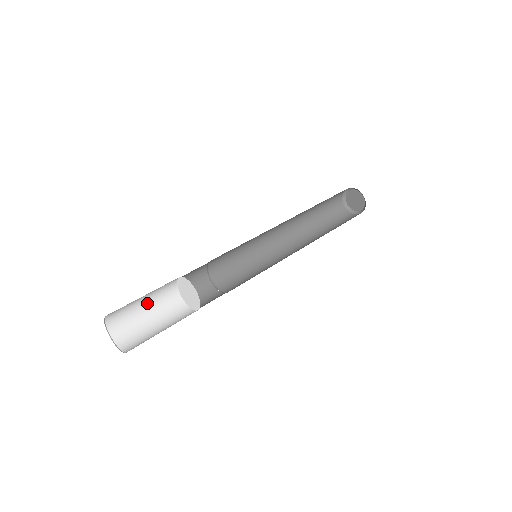
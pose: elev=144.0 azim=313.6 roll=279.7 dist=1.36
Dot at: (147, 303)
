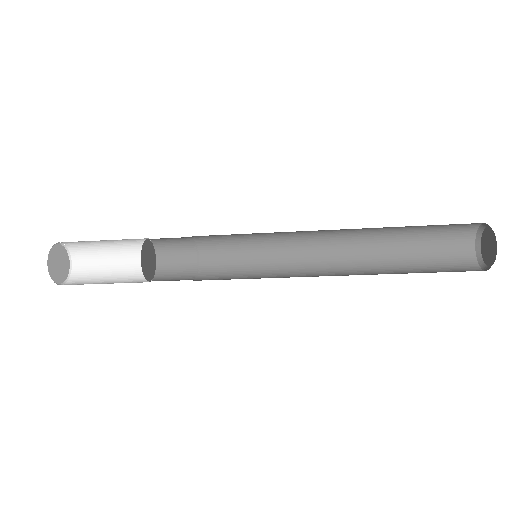
Dot at: (117, 274)
